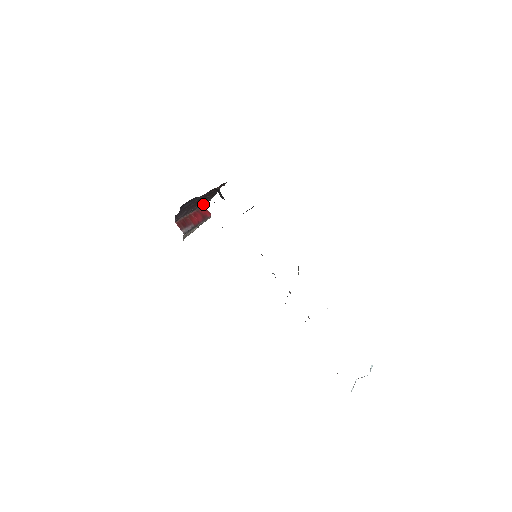
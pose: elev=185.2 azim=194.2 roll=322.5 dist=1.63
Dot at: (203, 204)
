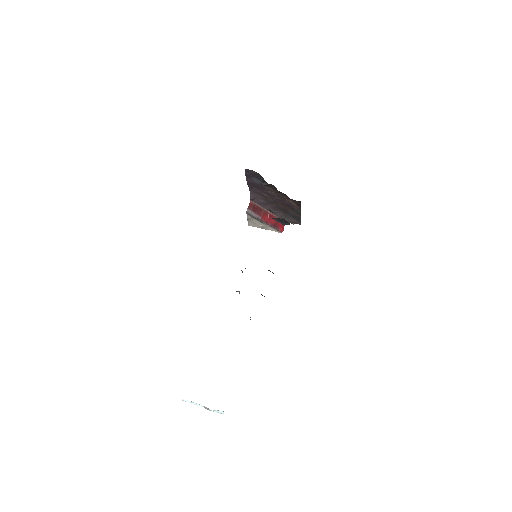
Dot at: (285, 219)
